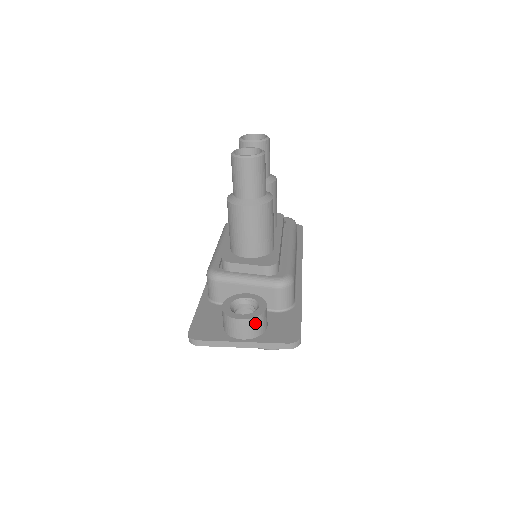
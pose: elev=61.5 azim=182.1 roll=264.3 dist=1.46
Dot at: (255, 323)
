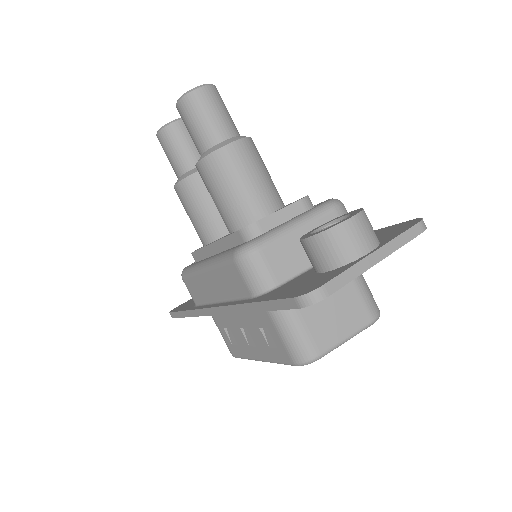
Dot at: (367, 220)
